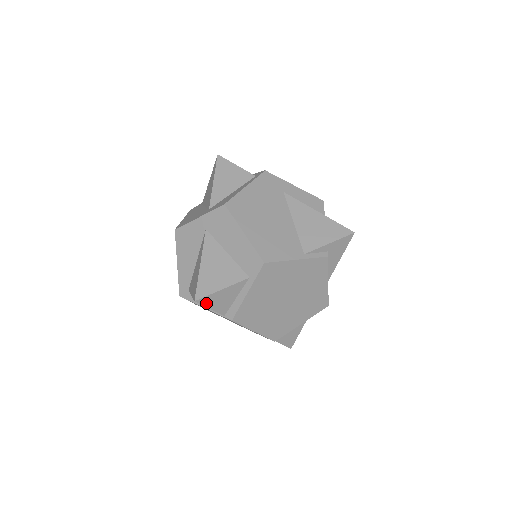
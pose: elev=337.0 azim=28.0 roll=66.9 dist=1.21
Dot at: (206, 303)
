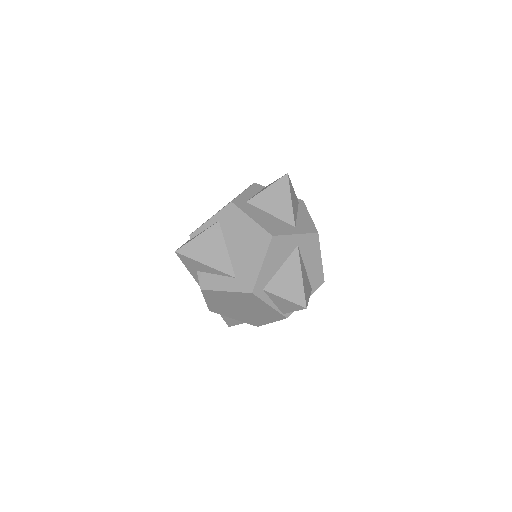
Dot at: (301, 308)
